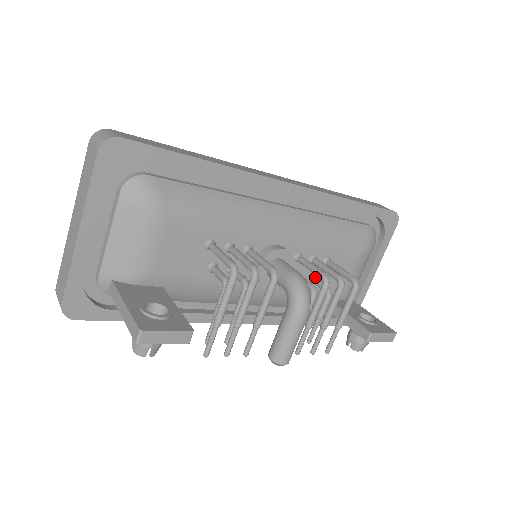
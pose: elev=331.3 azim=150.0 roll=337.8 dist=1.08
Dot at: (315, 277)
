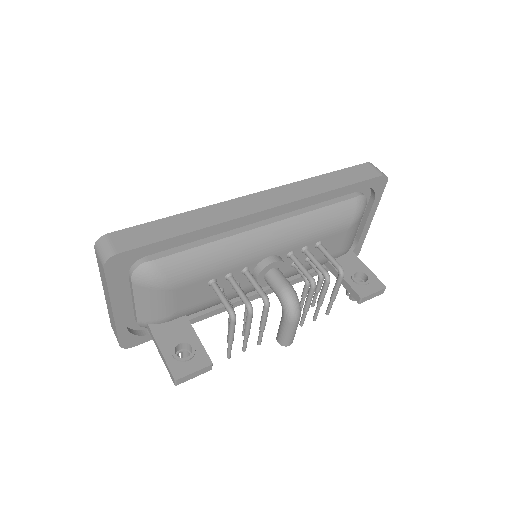
Dot at: occluded
